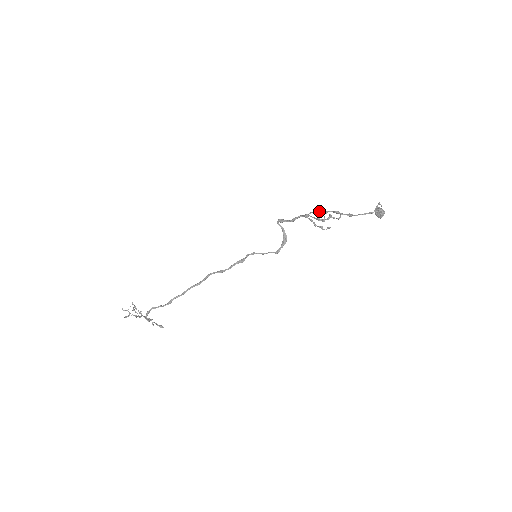
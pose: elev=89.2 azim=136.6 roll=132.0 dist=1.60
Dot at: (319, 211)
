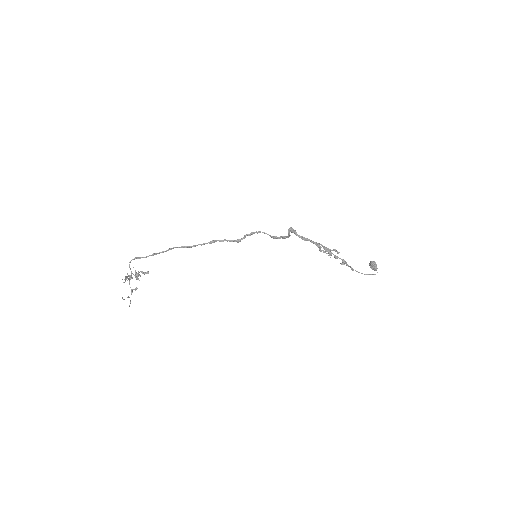
Dot at: occluded
